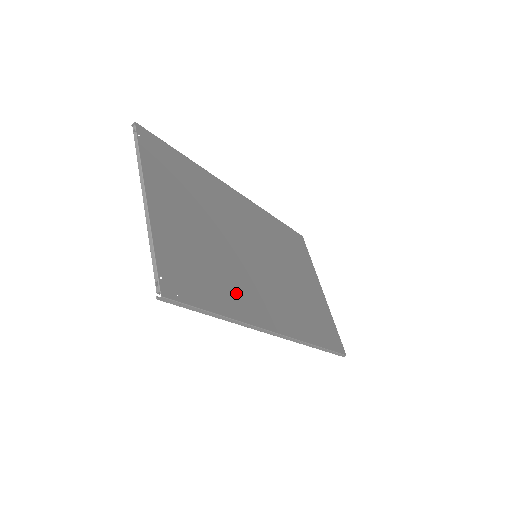
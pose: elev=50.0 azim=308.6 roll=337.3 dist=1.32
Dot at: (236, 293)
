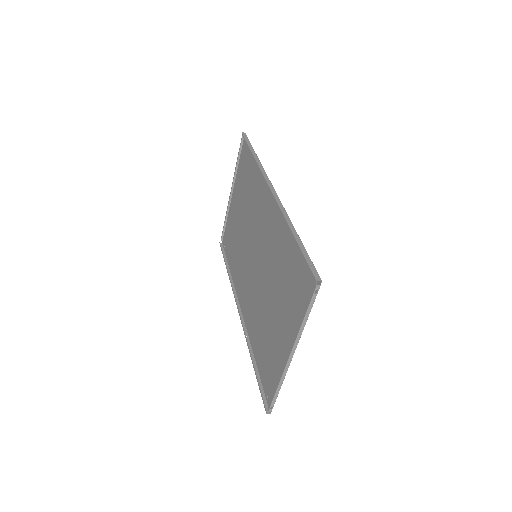
Dot at: (256, 327)
